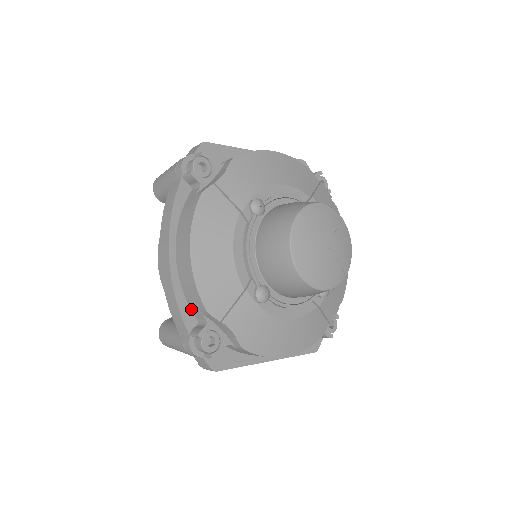
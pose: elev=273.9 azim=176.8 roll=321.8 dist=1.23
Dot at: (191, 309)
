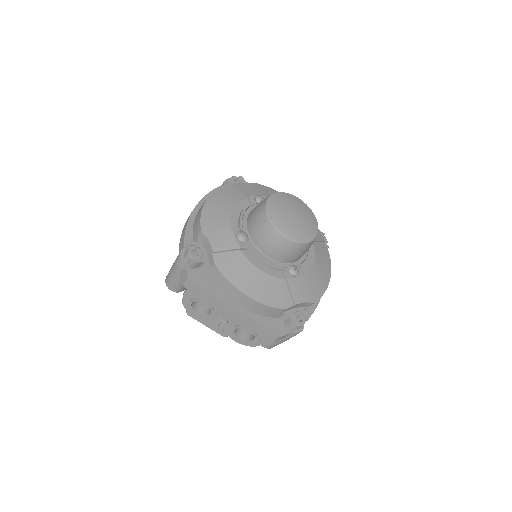
Dot at: (193, 238)
